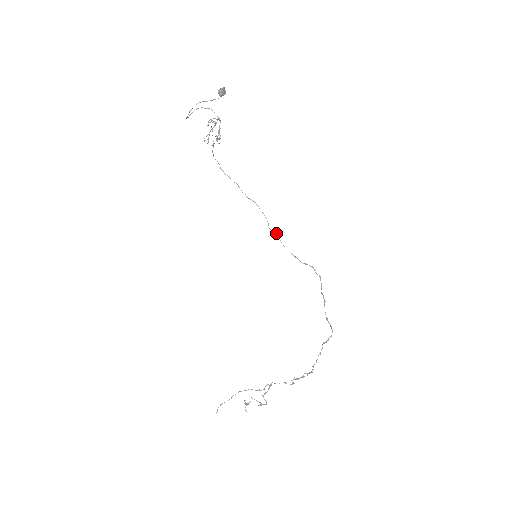
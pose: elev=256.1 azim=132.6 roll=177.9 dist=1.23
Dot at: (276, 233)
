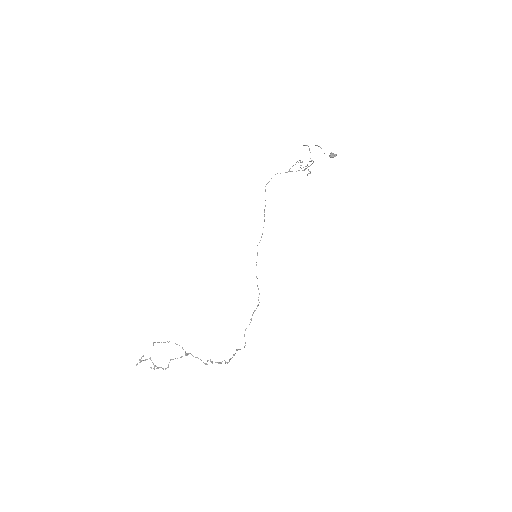
Dot at: occluded
